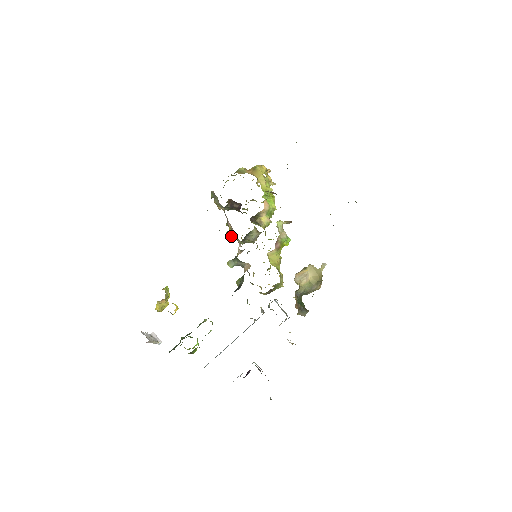
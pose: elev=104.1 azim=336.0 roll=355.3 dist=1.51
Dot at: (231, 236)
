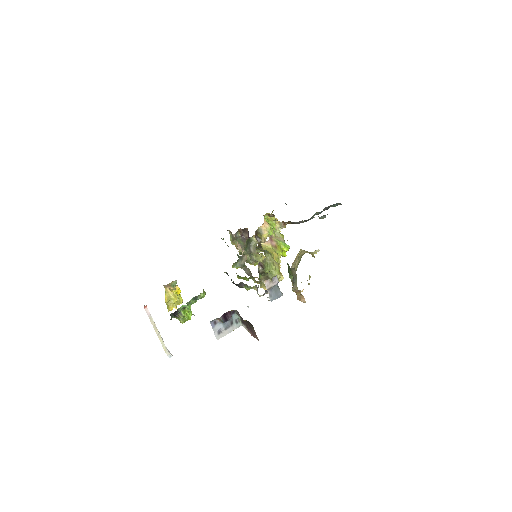
Dot at: (239, 252)
